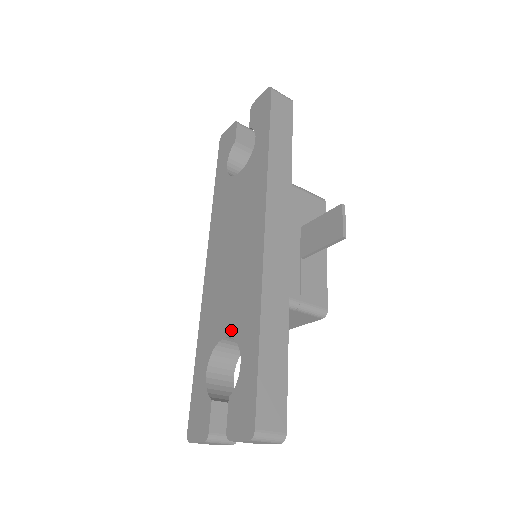
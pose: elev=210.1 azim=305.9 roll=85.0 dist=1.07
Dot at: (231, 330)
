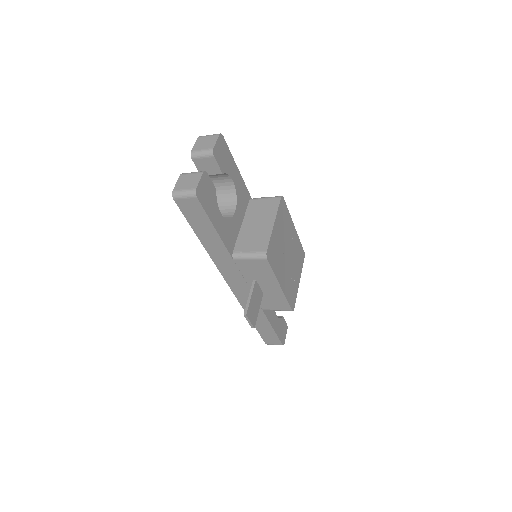
Dot at: occluded
